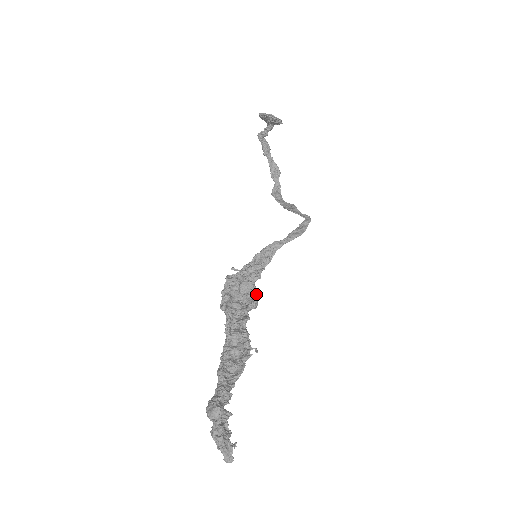
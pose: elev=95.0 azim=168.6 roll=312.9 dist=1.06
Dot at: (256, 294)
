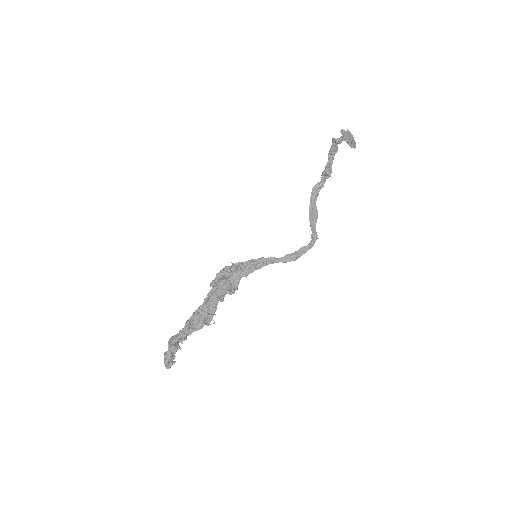
Dot at: (237, 286)
